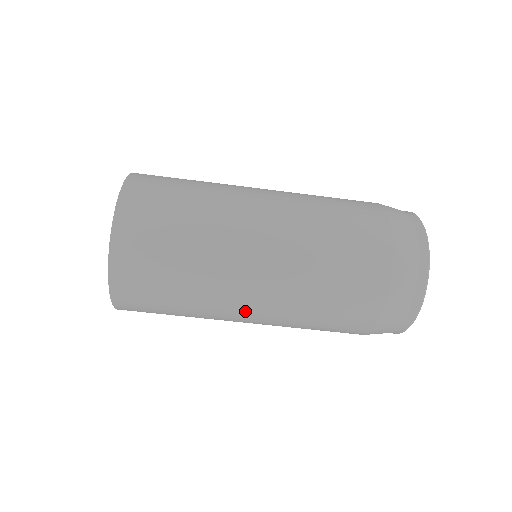
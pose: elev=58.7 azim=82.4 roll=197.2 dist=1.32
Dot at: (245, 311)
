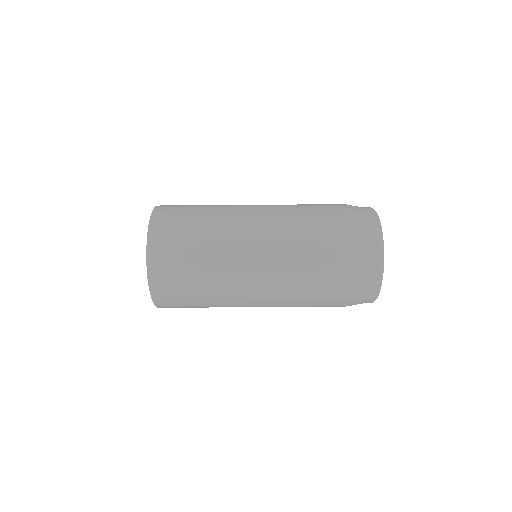
Dot at: (250, 306)
